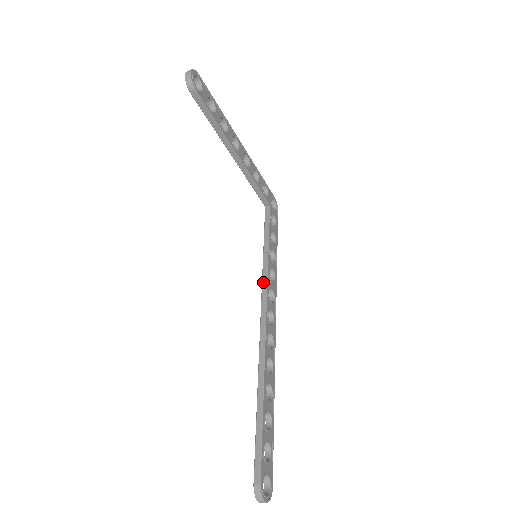
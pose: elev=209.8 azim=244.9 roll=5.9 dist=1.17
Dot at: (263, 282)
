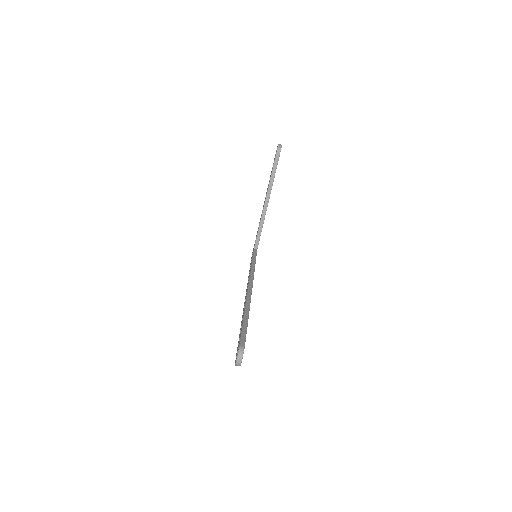
Dot at: (251, 274)
